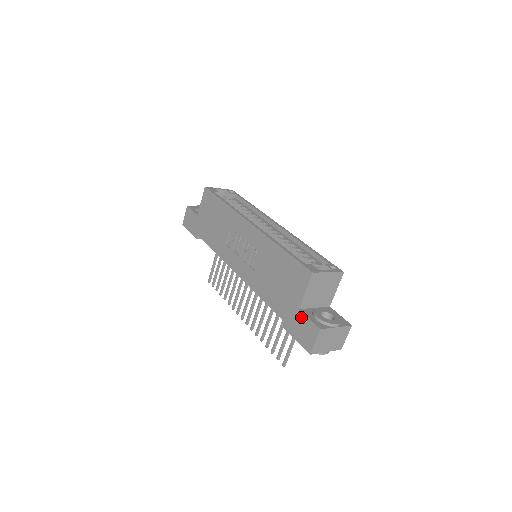
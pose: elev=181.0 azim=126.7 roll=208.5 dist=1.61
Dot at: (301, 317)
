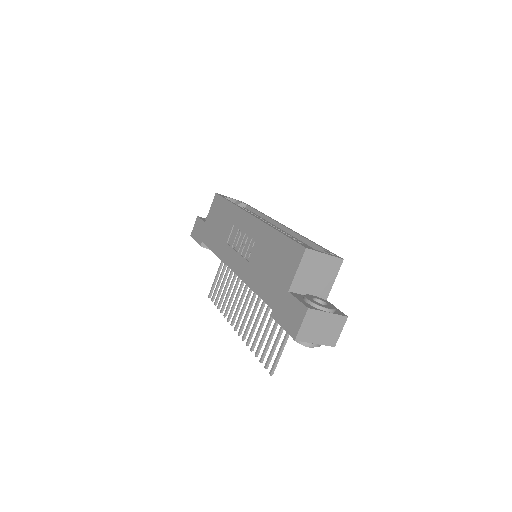
Dot at: (290, 299)
